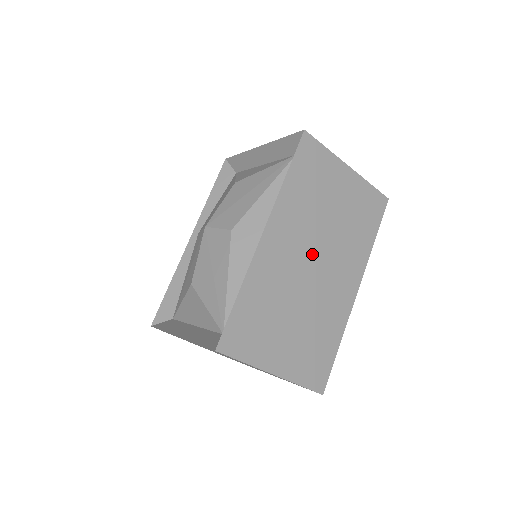
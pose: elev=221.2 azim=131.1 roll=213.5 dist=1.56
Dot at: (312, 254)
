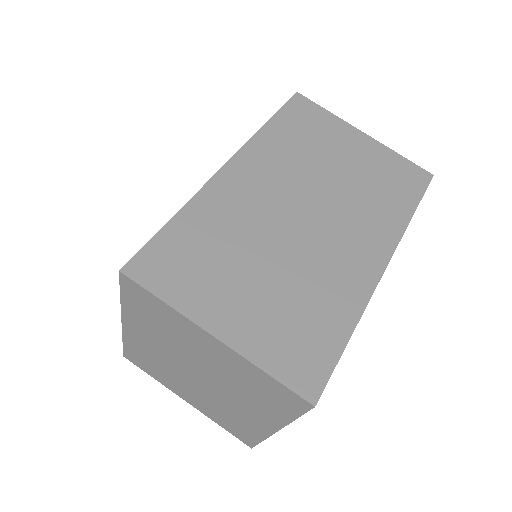
Dot at: (301, 203)
